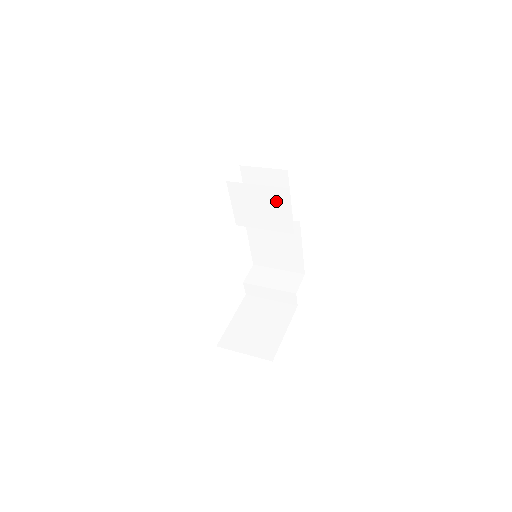
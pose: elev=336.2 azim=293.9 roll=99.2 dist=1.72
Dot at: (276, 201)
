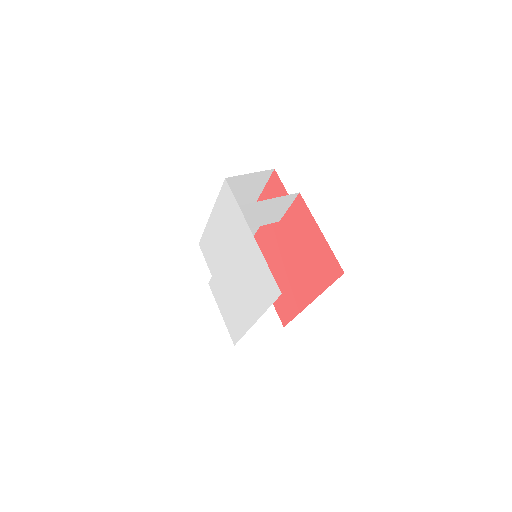
Dot at: (280, 205)
